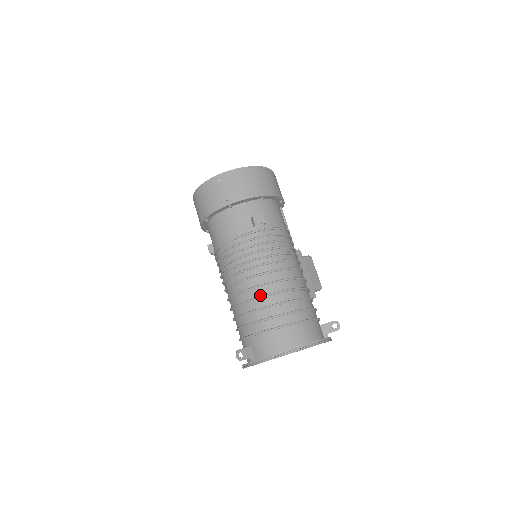
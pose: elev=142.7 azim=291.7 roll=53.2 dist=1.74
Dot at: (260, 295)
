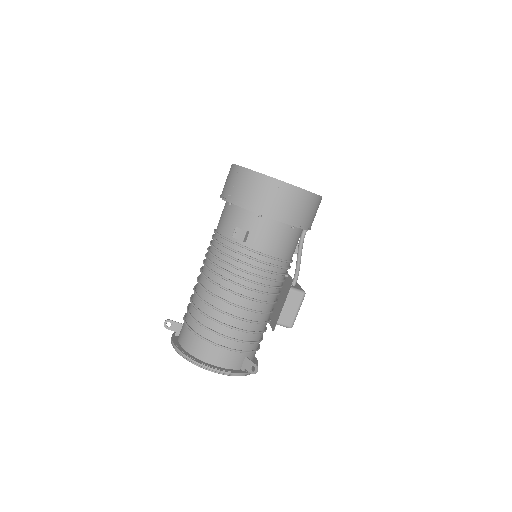
Dot at: (202, 296)
